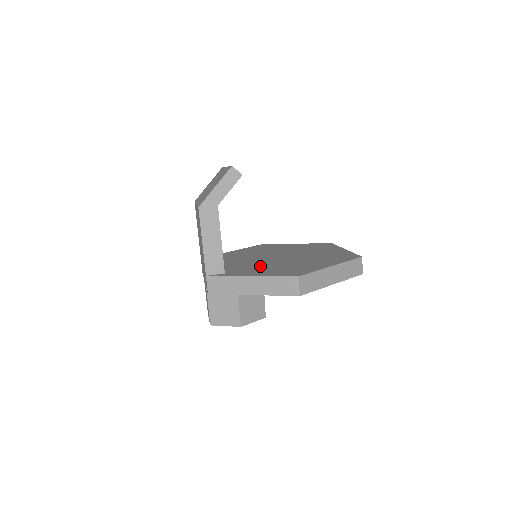
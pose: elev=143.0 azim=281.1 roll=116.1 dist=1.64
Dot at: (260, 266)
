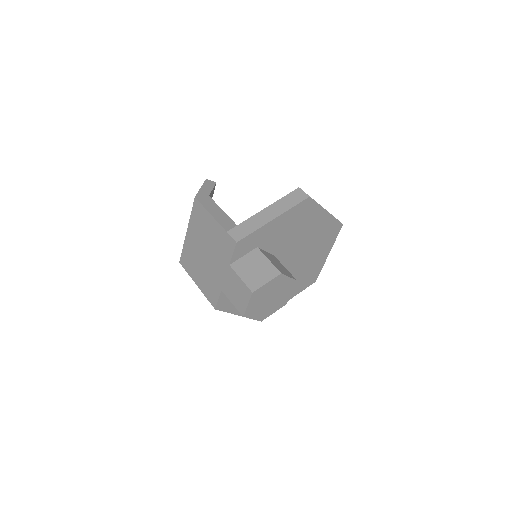
Dot at: occluded
